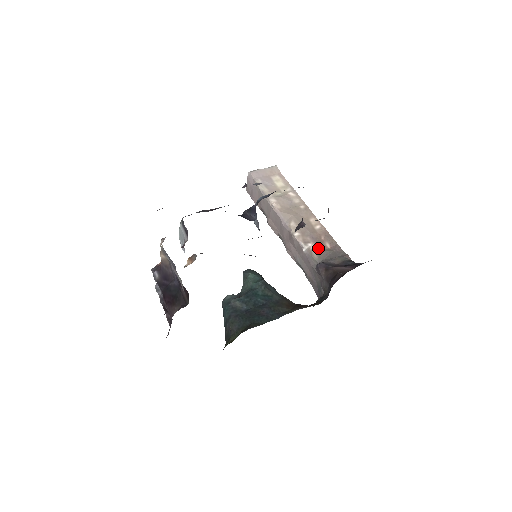
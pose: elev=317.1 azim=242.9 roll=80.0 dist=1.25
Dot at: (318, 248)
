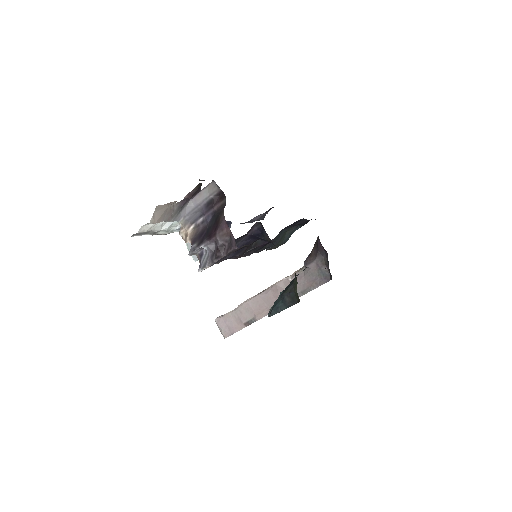
Dot at: occluded
